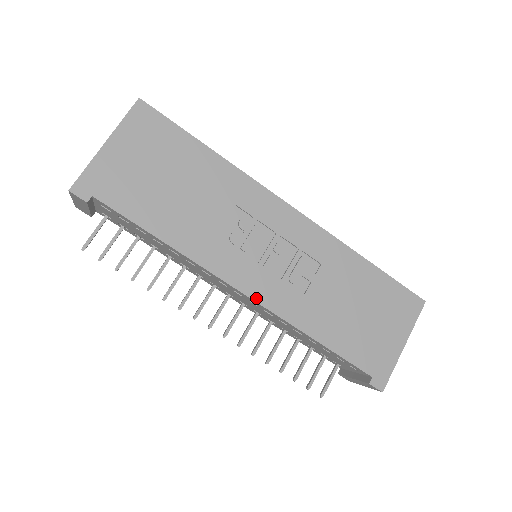
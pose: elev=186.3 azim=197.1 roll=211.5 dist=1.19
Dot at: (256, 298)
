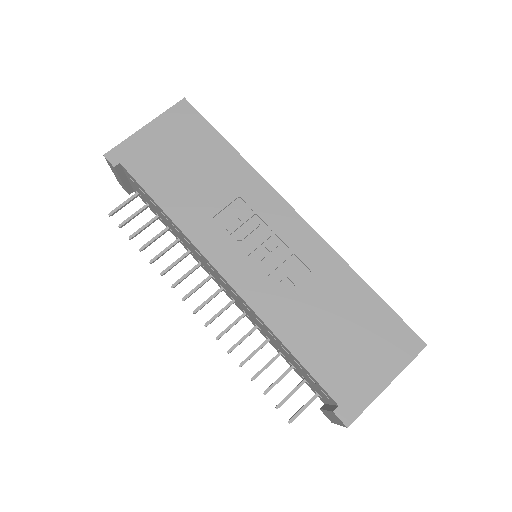
Dot at: (234, 284)
